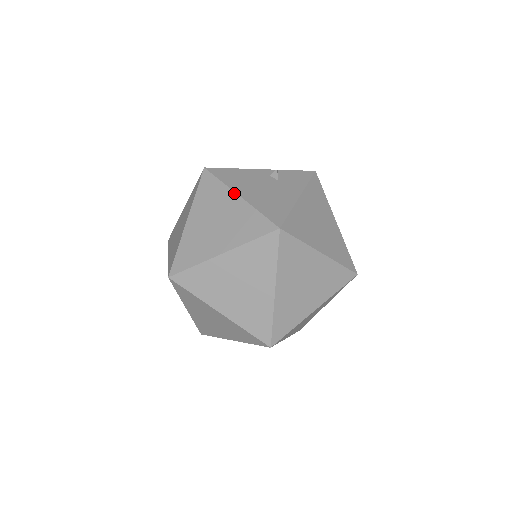
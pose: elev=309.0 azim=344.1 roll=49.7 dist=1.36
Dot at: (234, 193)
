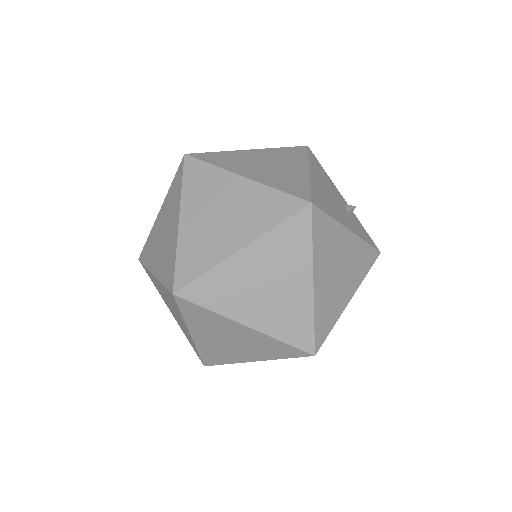
Dot at: (308, 167)
